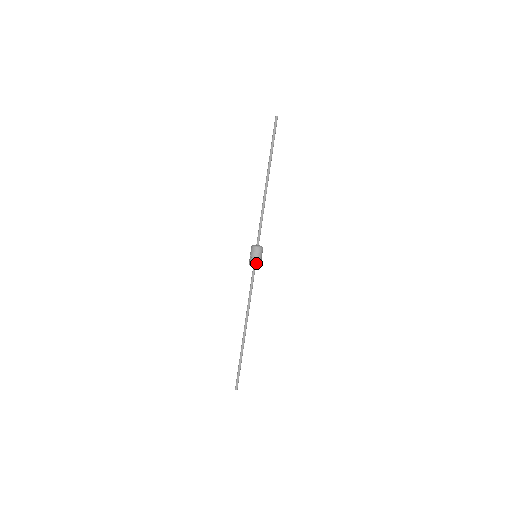
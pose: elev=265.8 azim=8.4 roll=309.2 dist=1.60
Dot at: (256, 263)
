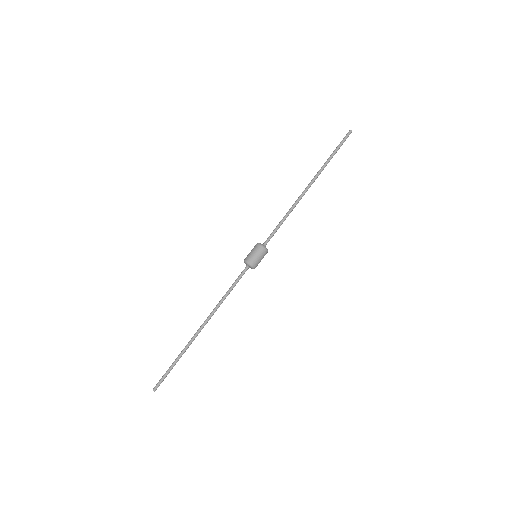
Dot at: (255, 264)
